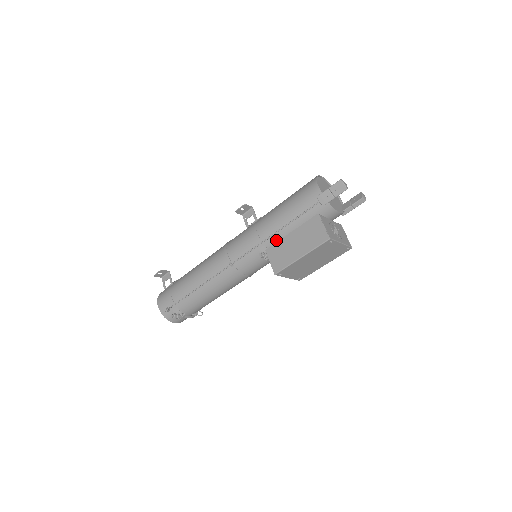
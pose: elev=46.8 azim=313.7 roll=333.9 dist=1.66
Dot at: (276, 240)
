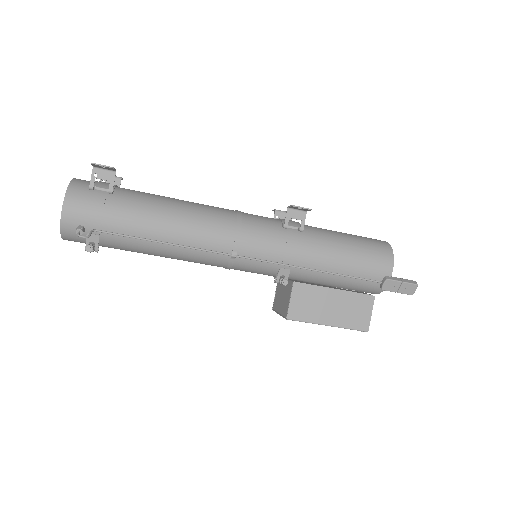
Dot at: (306, 274)
